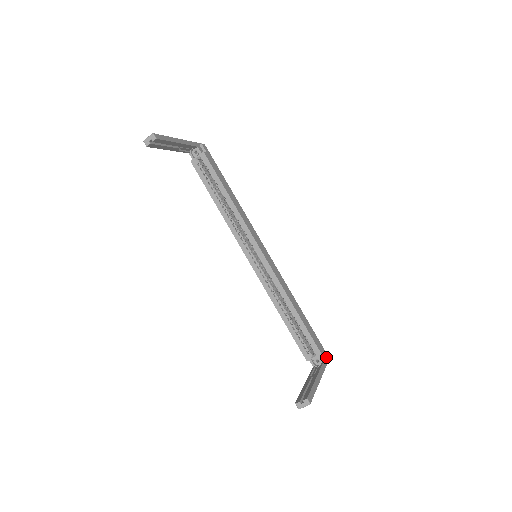
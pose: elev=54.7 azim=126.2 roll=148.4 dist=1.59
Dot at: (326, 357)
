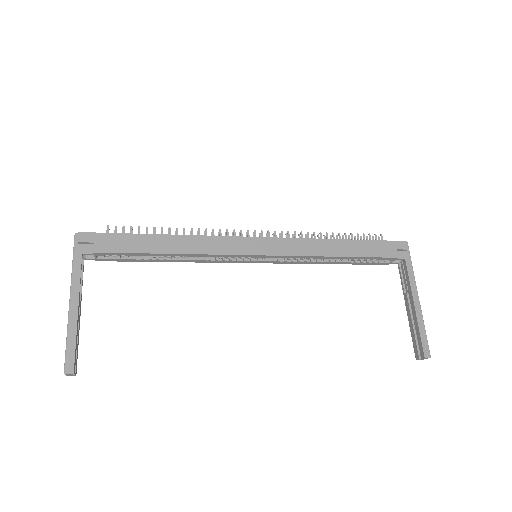
Dot at: (404, 249)
